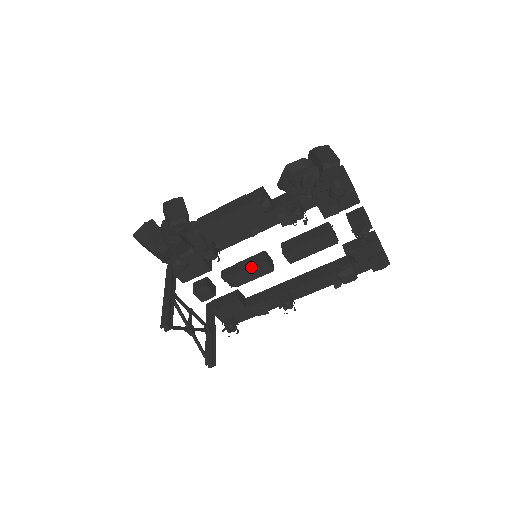
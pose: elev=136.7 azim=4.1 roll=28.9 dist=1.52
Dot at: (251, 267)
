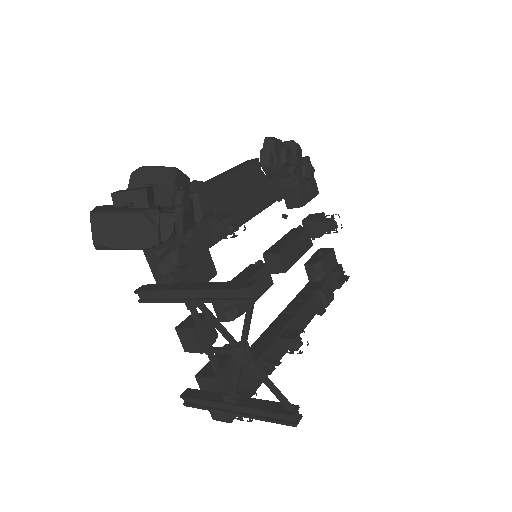
Dot at: (254, 274)
